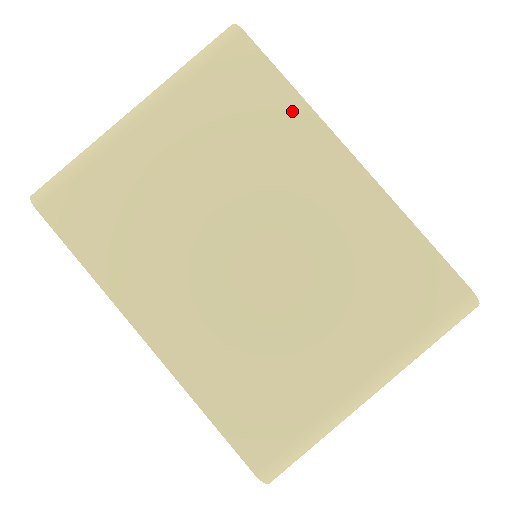
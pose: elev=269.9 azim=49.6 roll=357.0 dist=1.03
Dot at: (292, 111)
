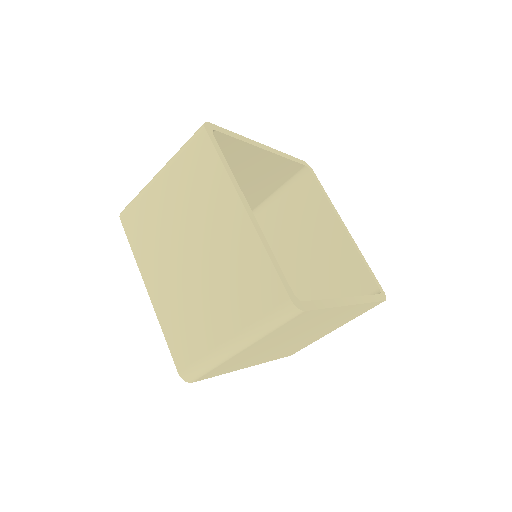
Dot at: (219, 176)
